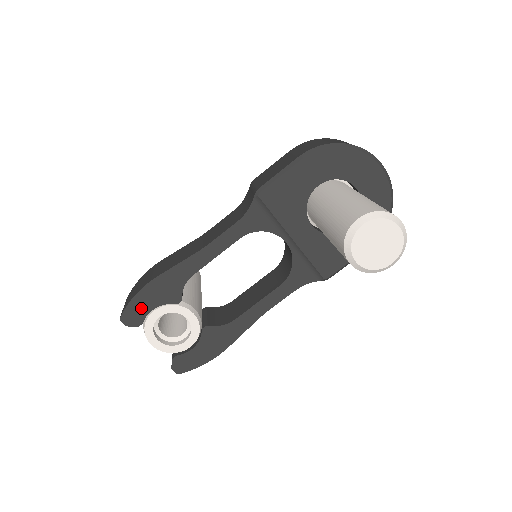
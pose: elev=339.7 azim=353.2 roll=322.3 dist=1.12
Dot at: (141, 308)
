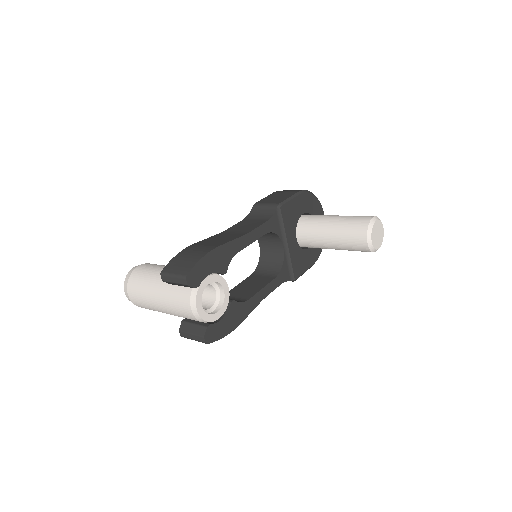
Dot at: (202, 271)
